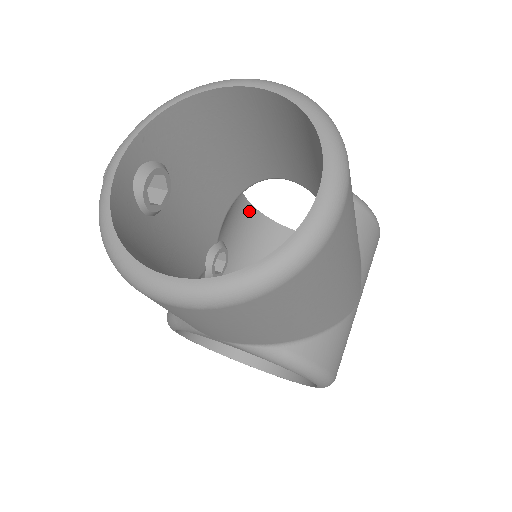
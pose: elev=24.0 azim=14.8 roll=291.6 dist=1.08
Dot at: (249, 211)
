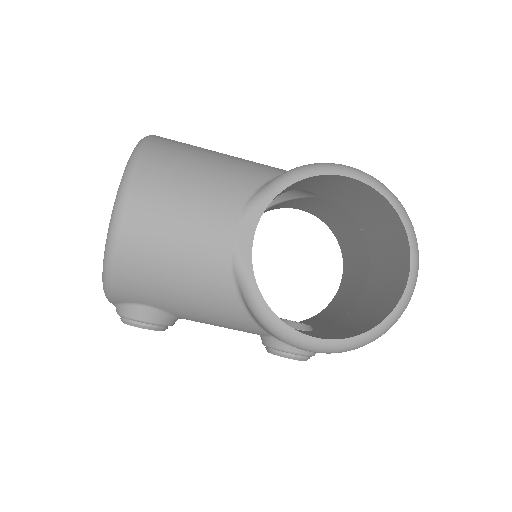
Dot at: occluded
